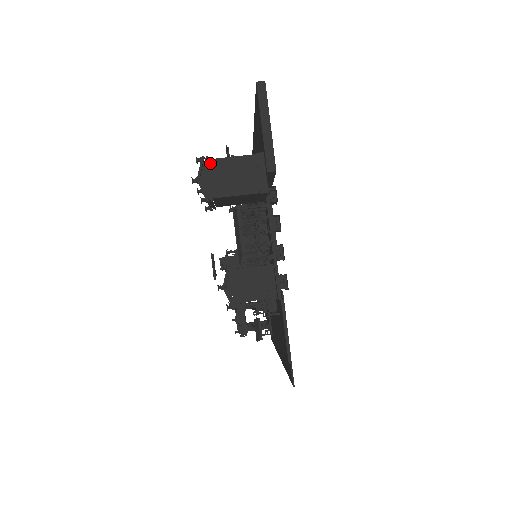
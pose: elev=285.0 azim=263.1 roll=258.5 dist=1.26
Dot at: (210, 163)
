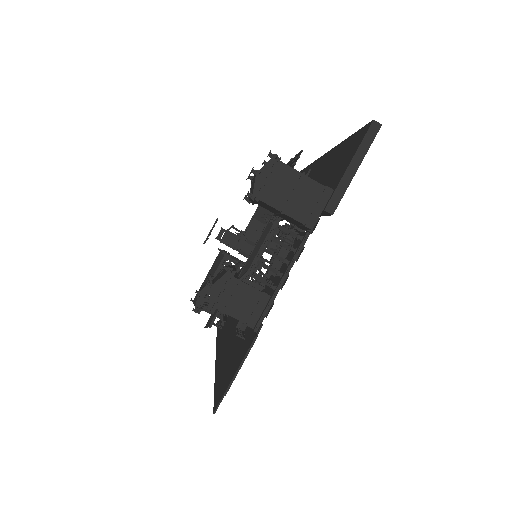
Dot at: (279, 165)
